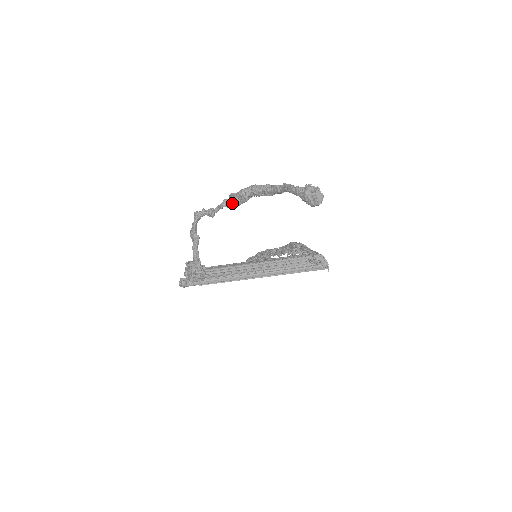
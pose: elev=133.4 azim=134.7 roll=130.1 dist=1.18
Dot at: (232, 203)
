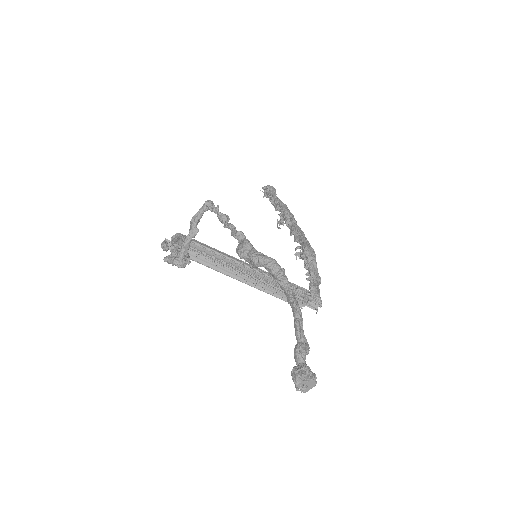
Dot at: (240, 256)
